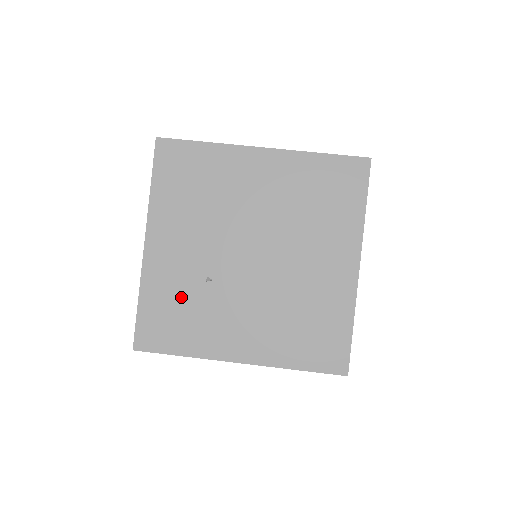
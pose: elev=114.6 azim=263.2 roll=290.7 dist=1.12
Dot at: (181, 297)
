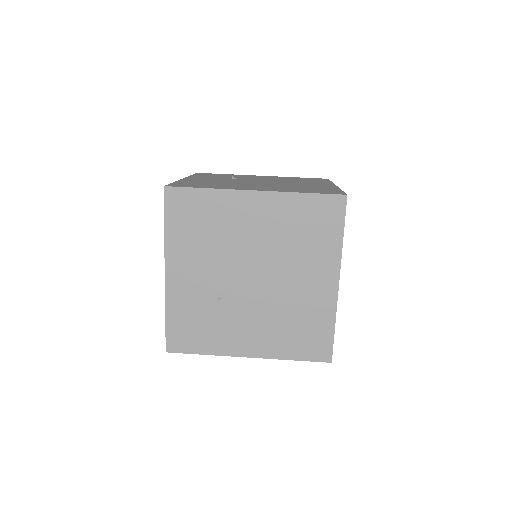
Dot at: (199, 312)
